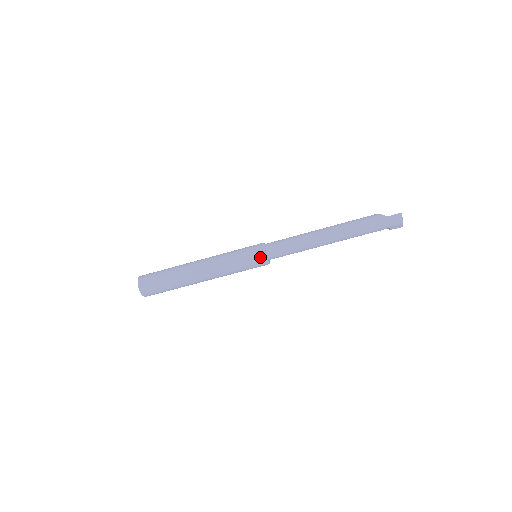
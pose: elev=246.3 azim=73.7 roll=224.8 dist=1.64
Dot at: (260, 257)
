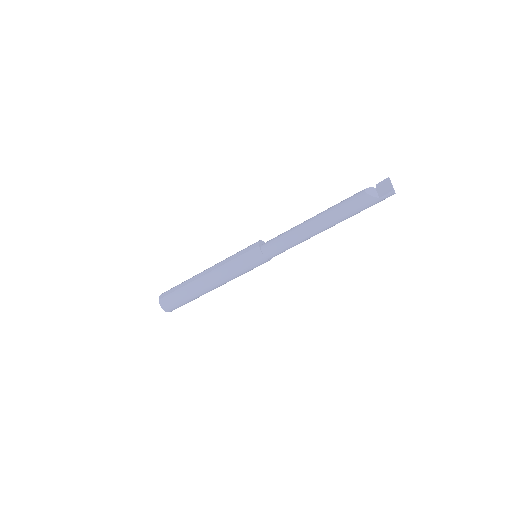
Dot at: (263, 263)
